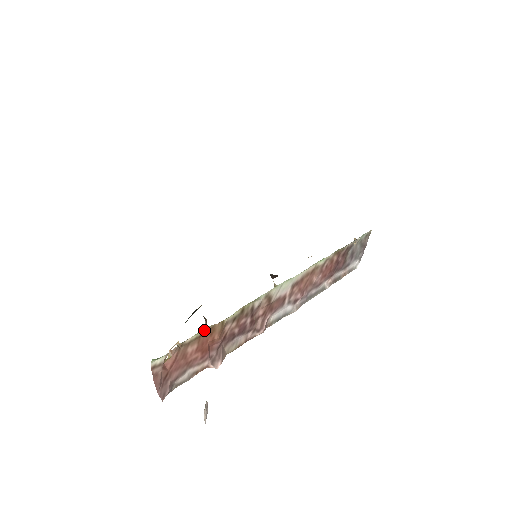
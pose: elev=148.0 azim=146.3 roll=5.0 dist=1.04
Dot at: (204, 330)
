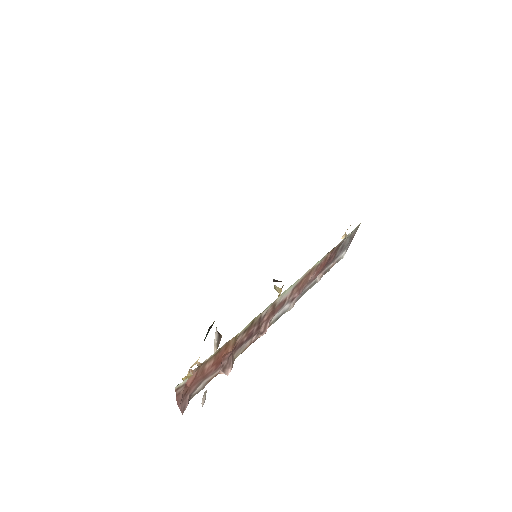
Dot at: (221, 347)
